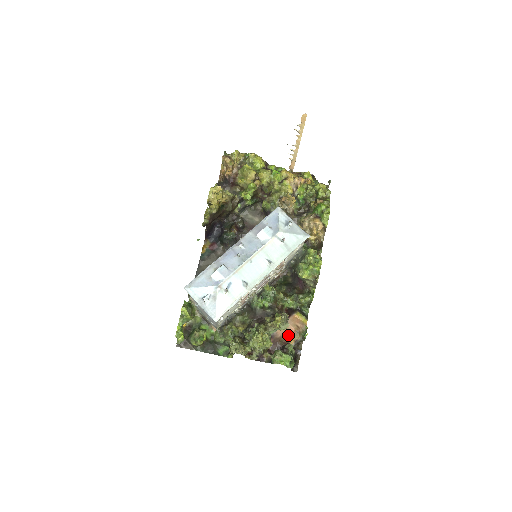
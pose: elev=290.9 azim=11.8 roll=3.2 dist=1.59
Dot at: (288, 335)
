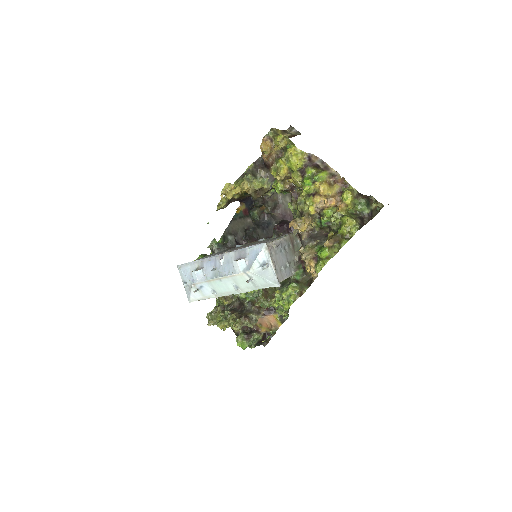
Dot at: (262, 325)
